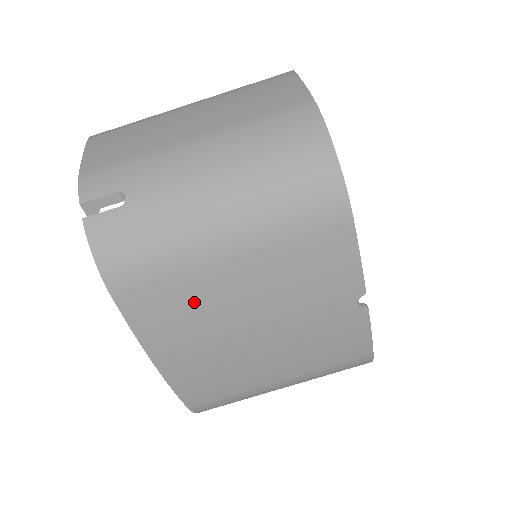
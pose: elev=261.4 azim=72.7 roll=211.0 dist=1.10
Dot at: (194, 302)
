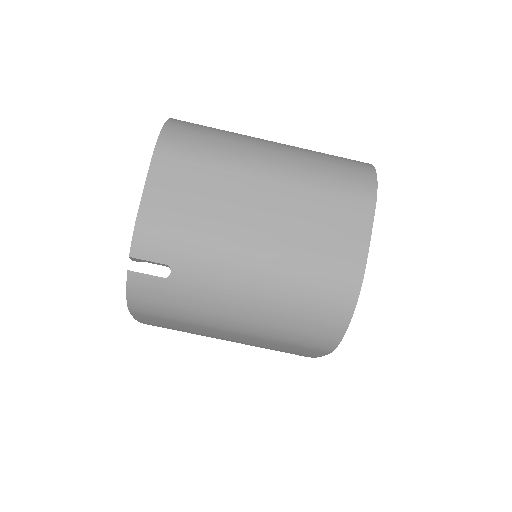
Dot at: (190, 329)
